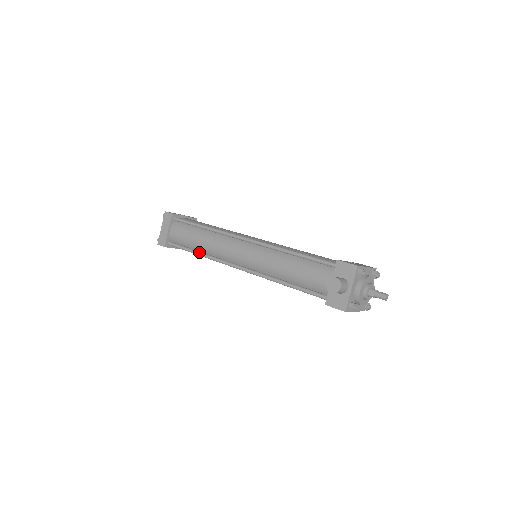
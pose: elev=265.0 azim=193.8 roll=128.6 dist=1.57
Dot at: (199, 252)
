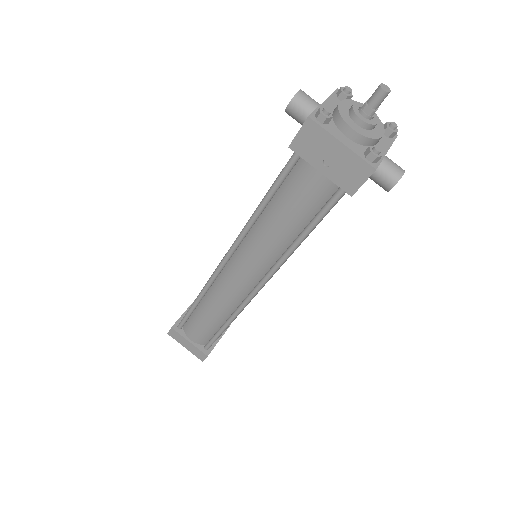
Dot at: occluded
